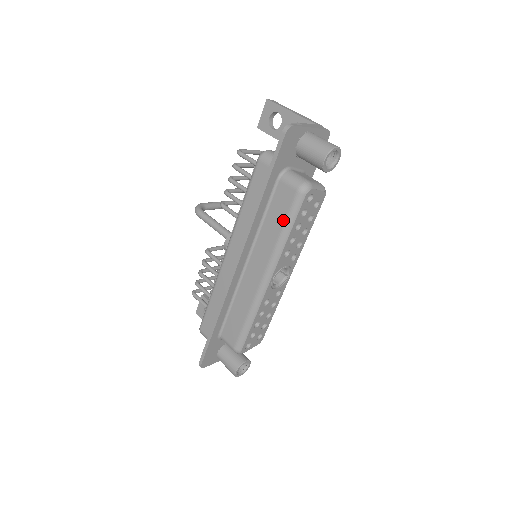
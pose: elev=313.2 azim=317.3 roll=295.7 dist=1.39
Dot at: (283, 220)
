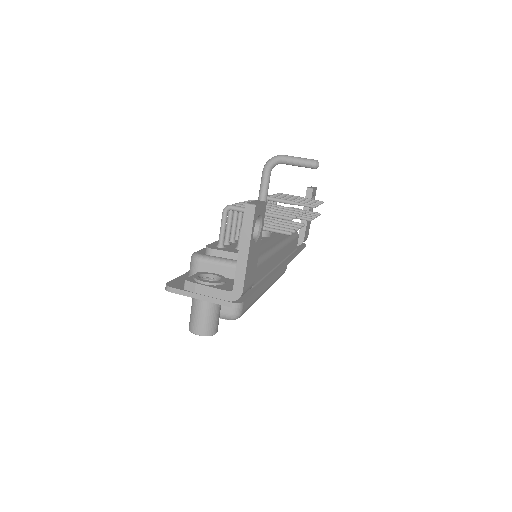
Dot at: occluded
